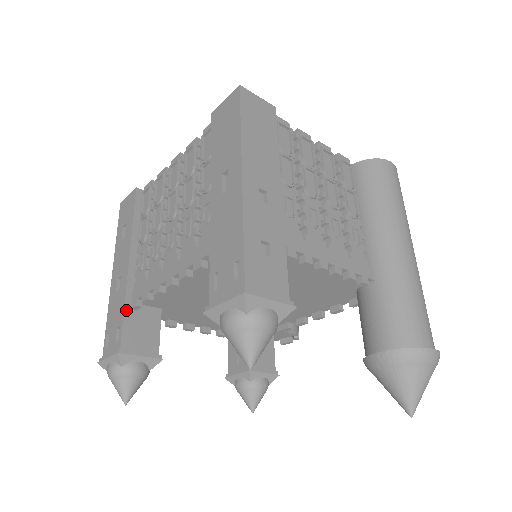
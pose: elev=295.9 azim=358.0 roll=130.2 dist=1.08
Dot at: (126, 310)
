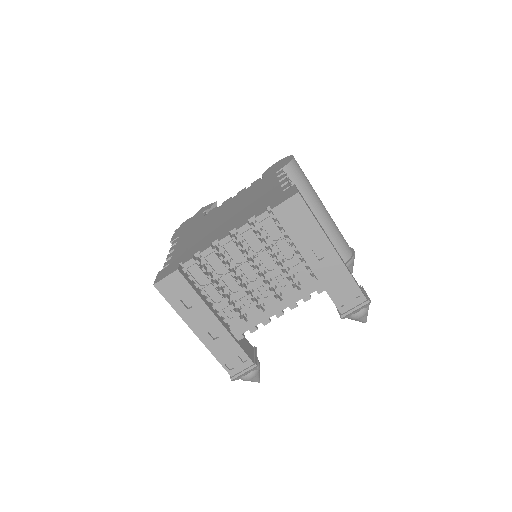
Dot at: (239, 344)
